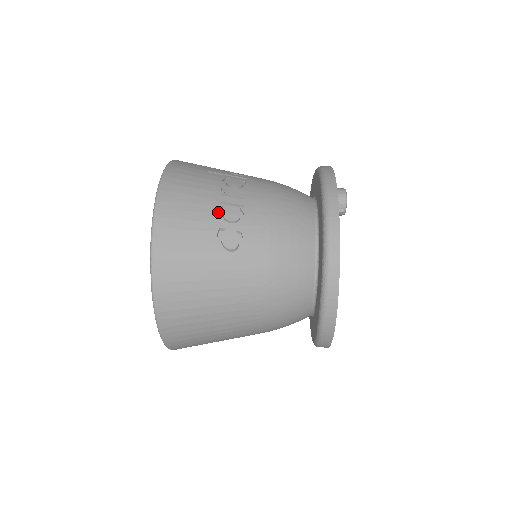
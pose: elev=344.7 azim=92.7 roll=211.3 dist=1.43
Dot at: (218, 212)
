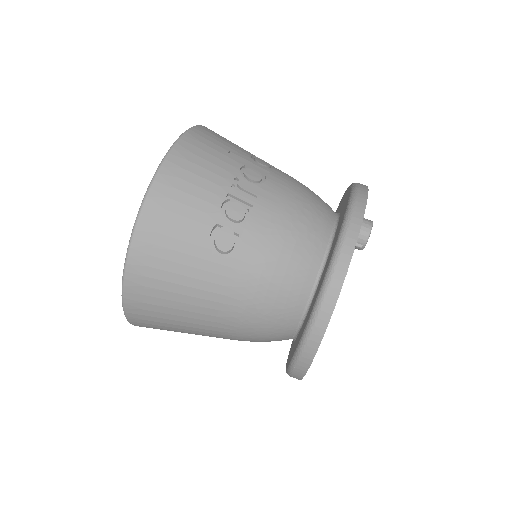
Dot at: (222, 205)
